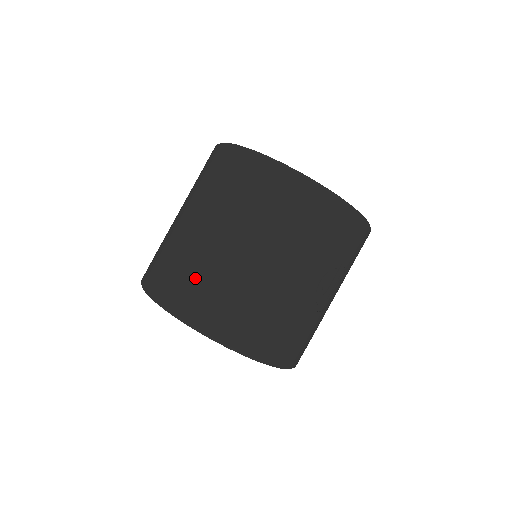
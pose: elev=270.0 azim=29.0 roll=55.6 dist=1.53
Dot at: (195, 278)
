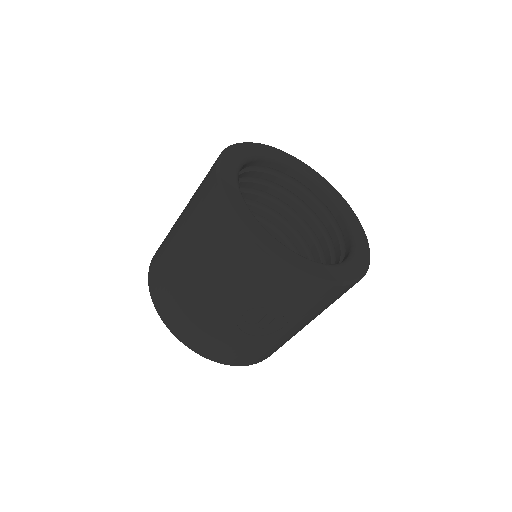
Dot at: (161, 262)
